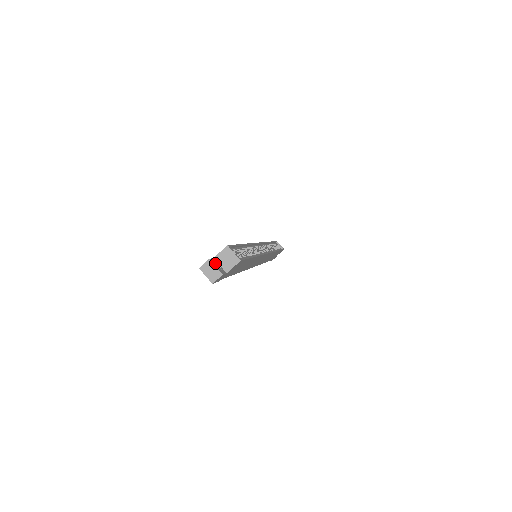
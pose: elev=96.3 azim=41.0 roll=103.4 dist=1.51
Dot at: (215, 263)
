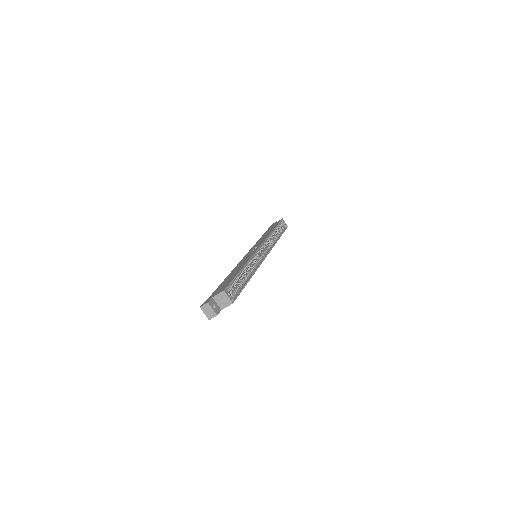
Dot at: (213, 304)
